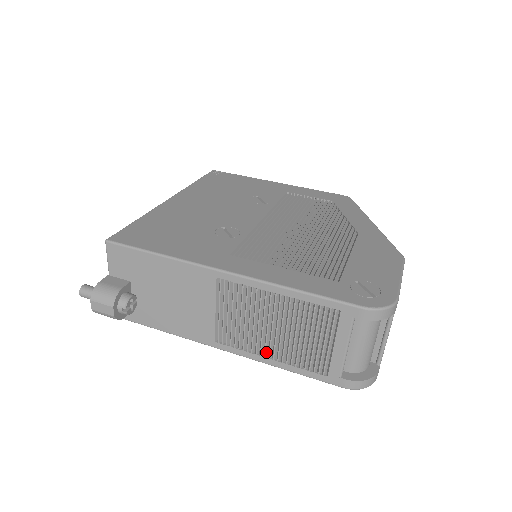
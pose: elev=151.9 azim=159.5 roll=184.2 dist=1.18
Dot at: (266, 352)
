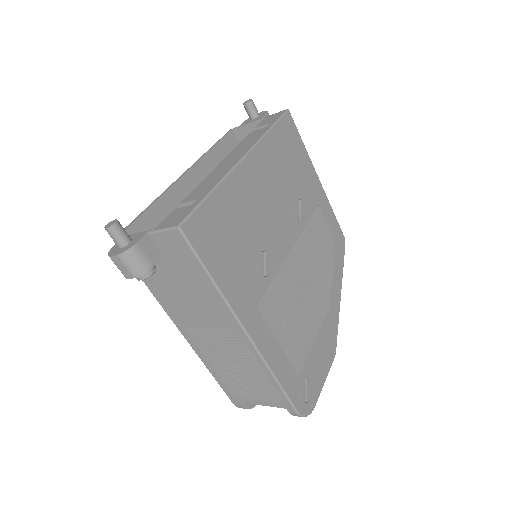
Dot at: (211, 361)
